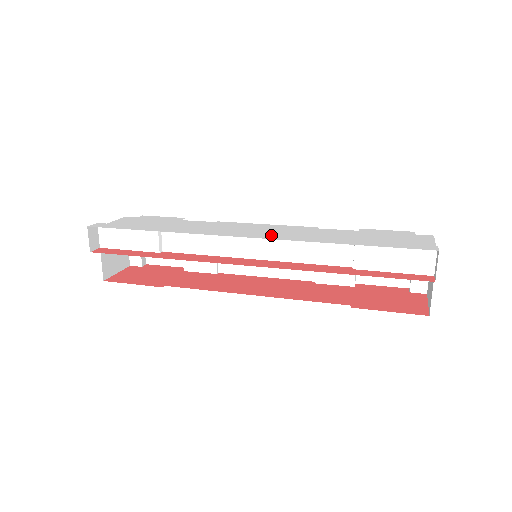
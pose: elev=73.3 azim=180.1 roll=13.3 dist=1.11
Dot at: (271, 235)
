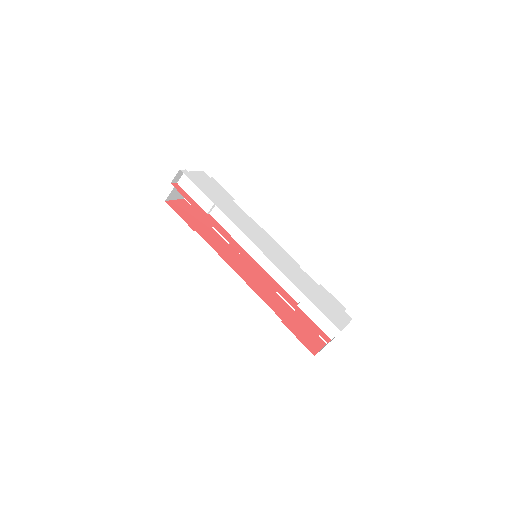
Dot at: (271, 255)
